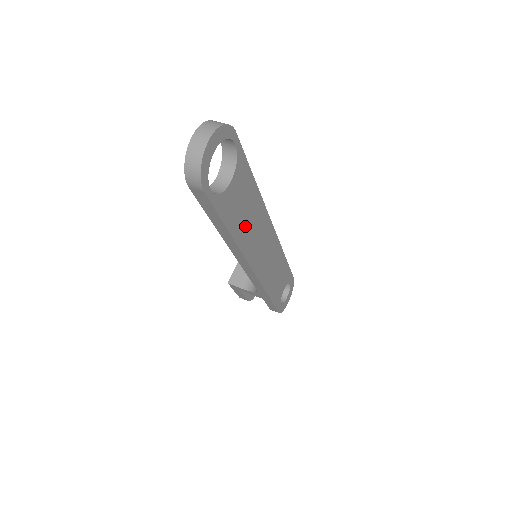
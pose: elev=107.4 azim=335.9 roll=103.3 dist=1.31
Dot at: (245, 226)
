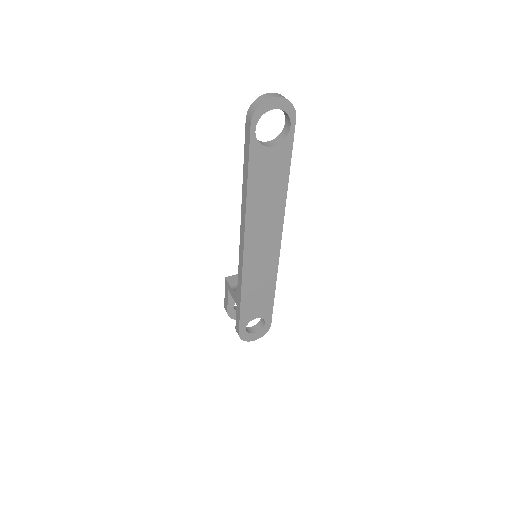
Dot at: (261, 198)
